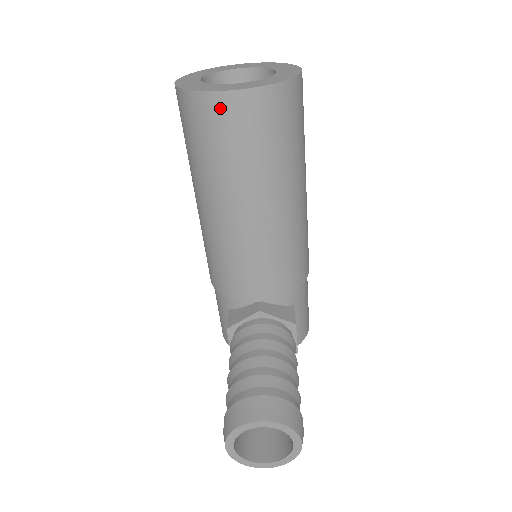
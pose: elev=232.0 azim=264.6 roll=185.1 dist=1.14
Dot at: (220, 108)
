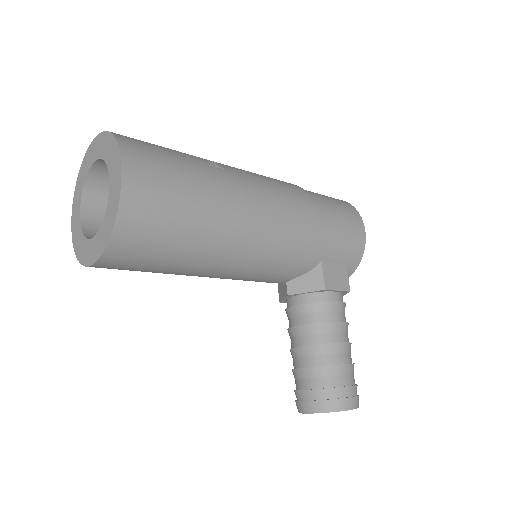
Dot at: occluded
